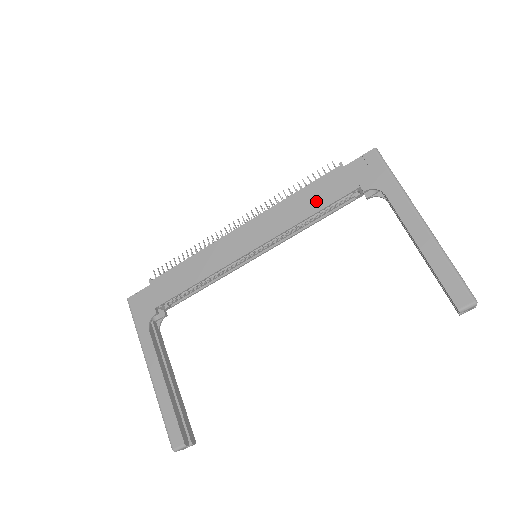
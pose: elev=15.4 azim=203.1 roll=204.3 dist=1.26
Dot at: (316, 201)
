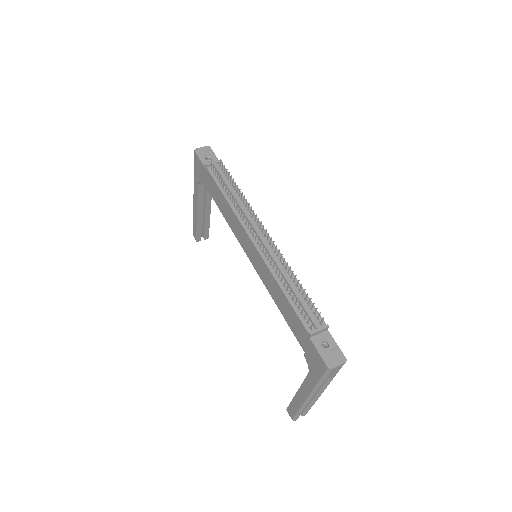
Dot at: (285, 312)
